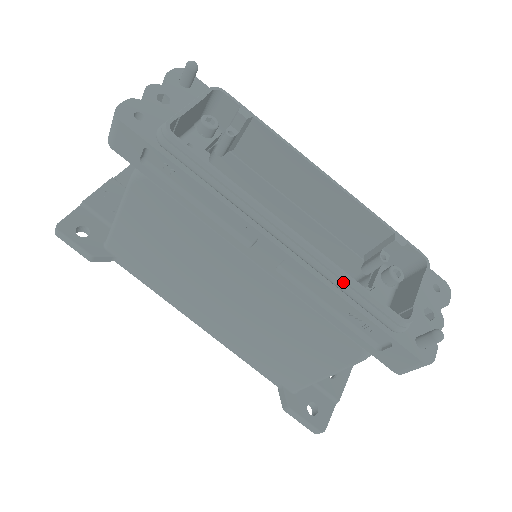
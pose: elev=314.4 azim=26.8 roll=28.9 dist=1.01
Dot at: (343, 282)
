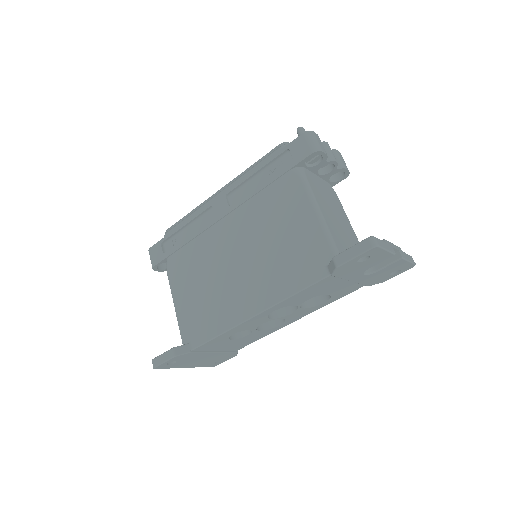
Dot at: (249, 170)
